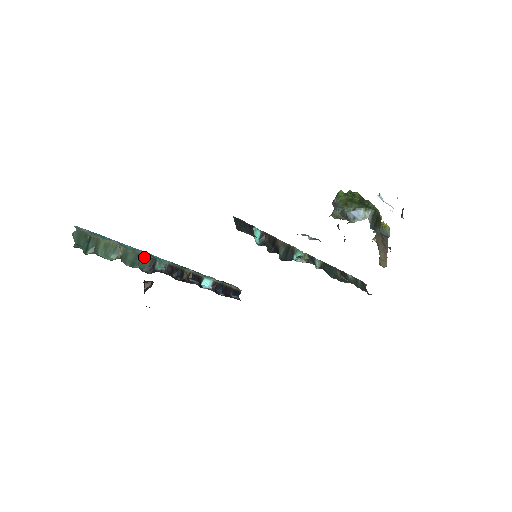
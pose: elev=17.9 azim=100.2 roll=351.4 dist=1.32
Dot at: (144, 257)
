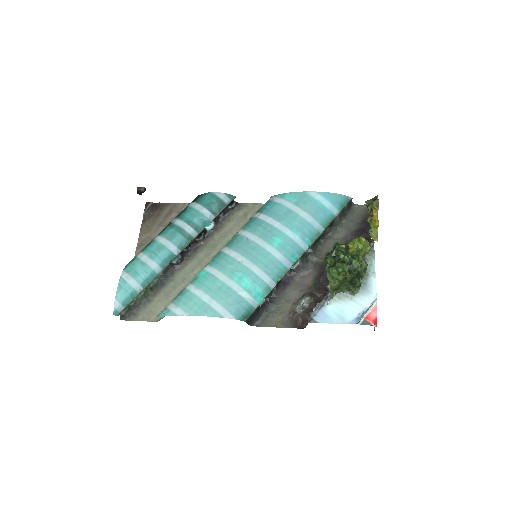
Dot at: (162, 271)
